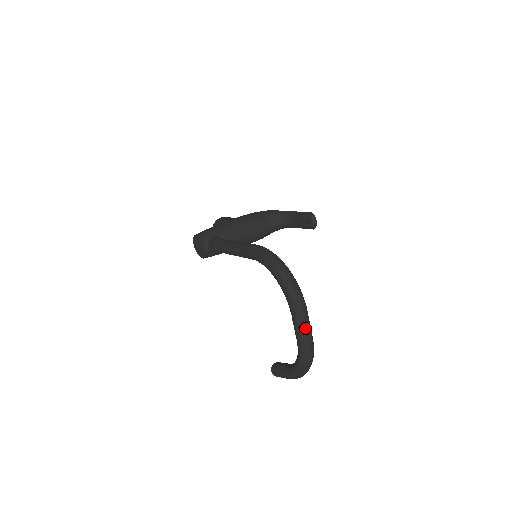
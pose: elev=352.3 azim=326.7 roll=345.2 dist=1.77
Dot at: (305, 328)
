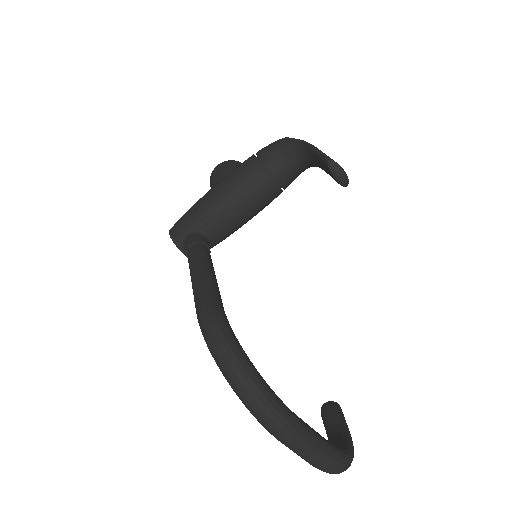
Dot at: (304, 454)
